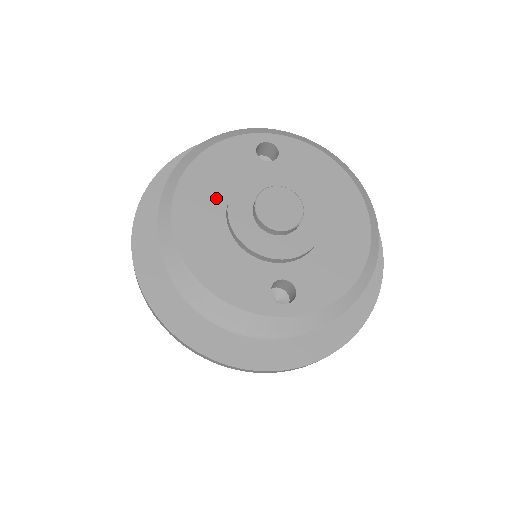
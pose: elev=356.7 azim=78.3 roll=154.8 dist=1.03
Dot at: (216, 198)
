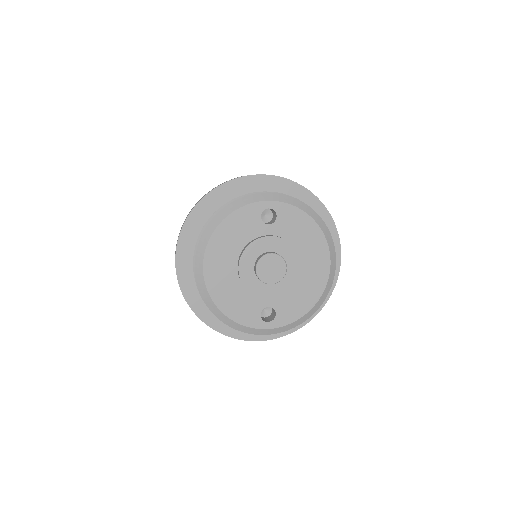
Dot at: (232, 254)
